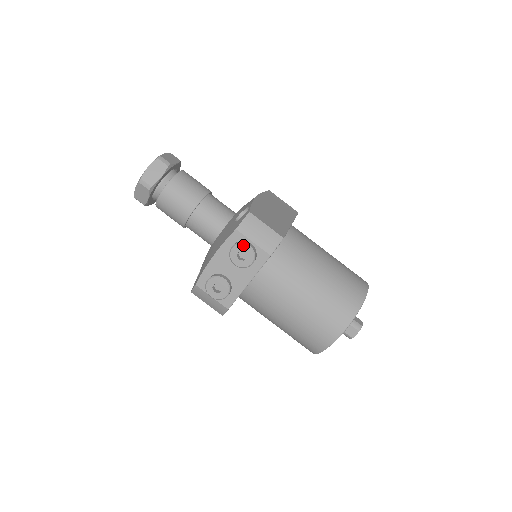
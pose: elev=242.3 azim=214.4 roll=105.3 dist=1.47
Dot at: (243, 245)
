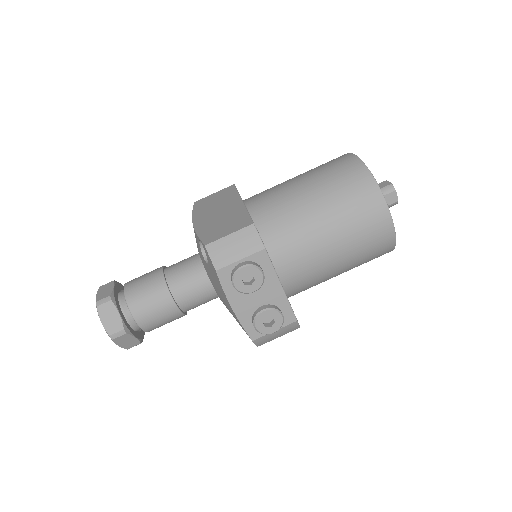
Dot at: (237, 273)
